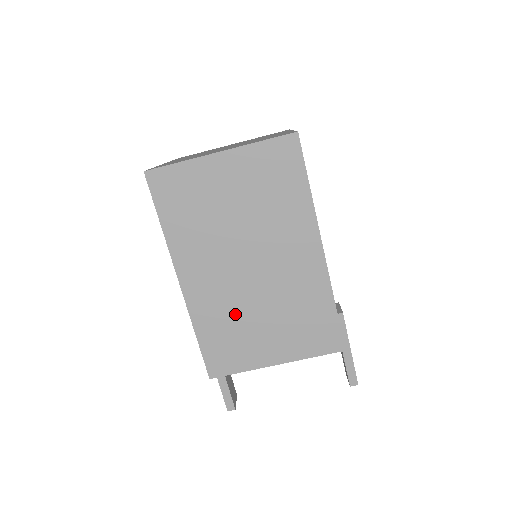
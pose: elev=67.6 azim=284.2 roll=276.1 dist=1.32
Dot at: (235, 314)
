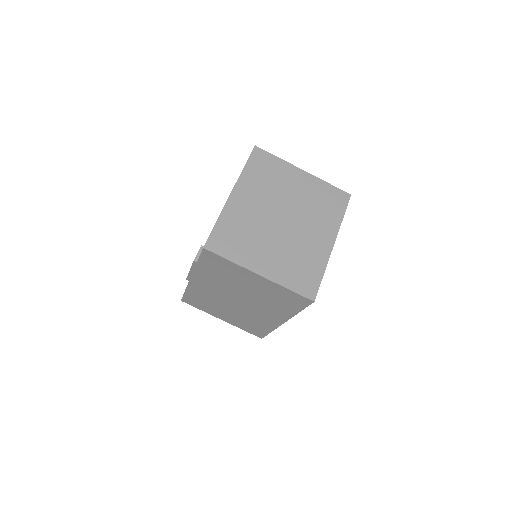
Dot at: (214, 302)
